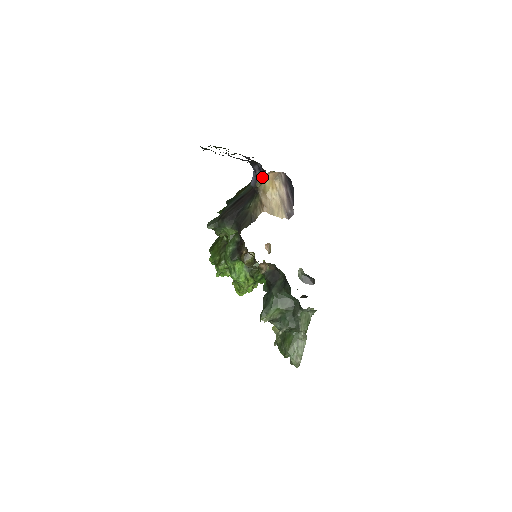
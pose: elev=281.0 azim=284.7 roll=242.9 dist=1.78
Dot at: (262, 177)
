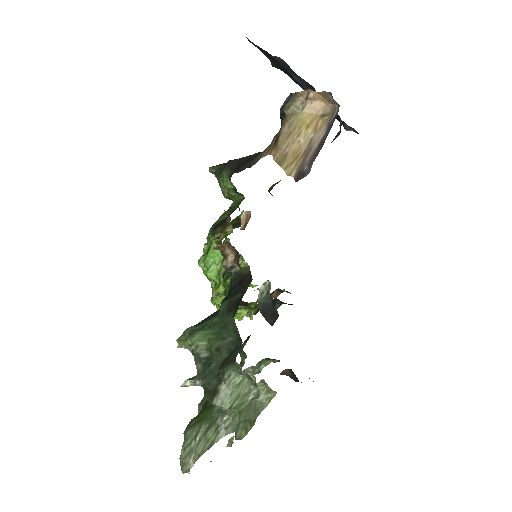
Dot at: (300, 99)
